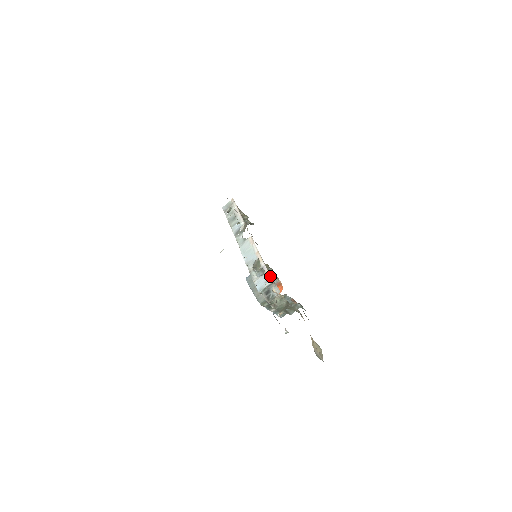
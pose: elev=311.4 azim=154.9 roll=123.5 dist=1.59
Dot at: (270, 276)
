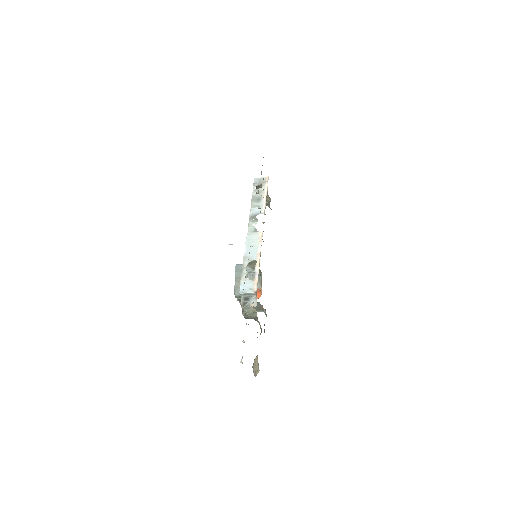
Dot at: occluded
